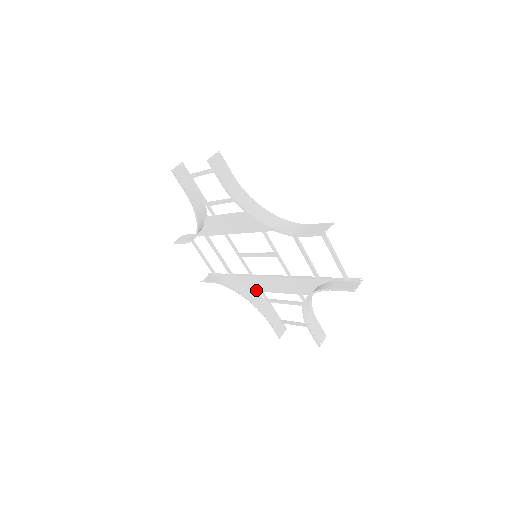
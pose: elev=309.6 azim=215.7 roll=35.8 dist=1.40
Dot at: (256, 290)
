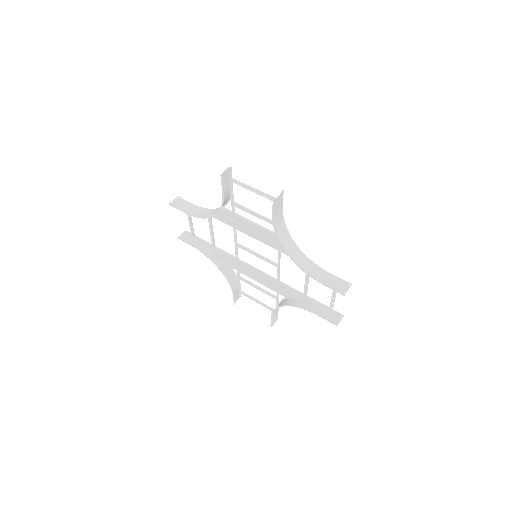
Dot at: (233, 268)
